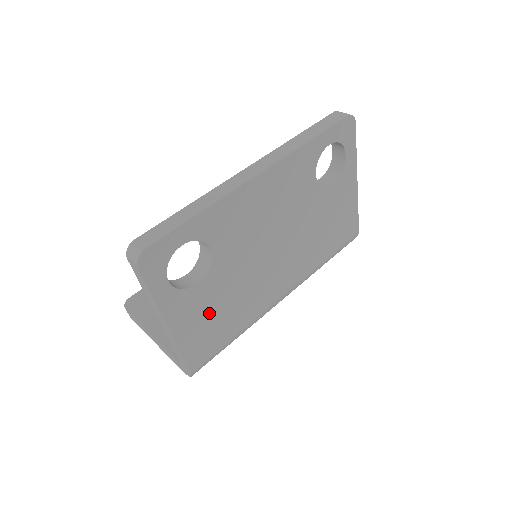
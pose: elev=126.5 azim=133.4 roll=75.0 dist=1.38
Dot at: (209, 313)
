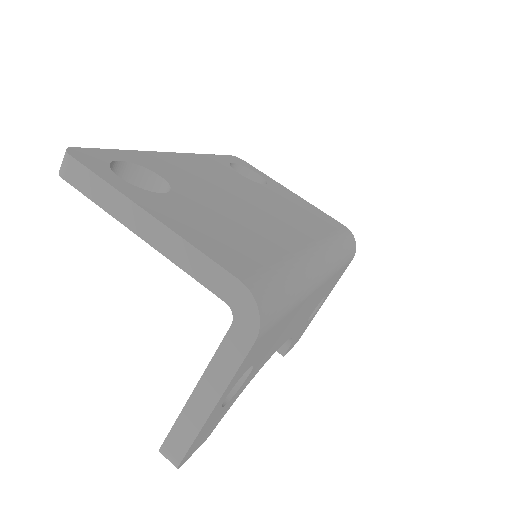
Dot at: (209, 225)
